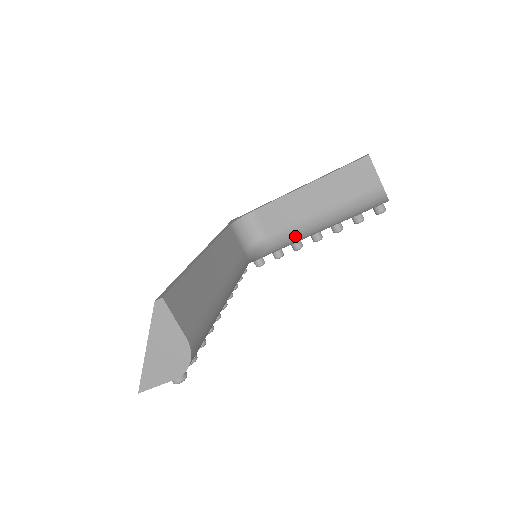
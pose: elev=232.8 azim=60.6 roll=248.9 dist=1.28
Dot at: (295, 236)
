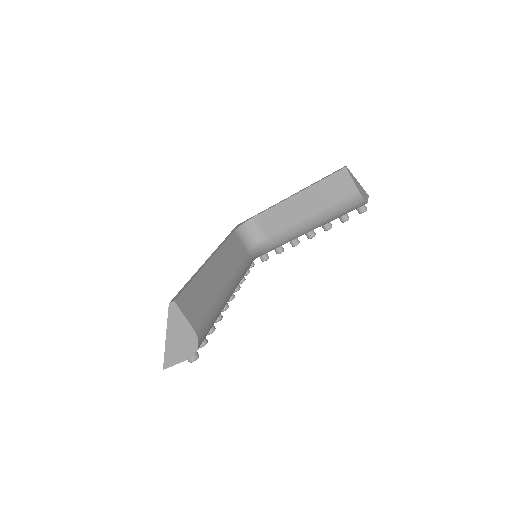
Dot at: (290, 236)
